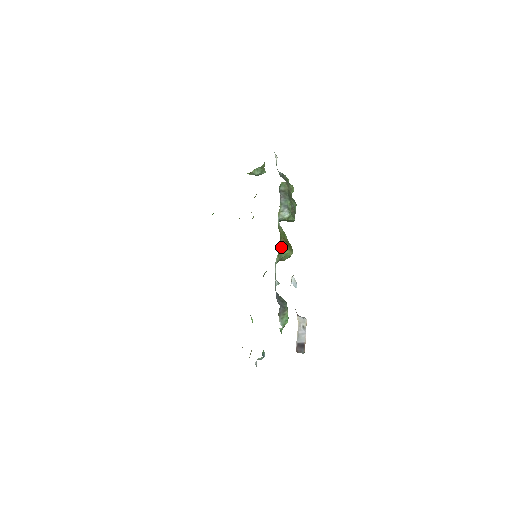
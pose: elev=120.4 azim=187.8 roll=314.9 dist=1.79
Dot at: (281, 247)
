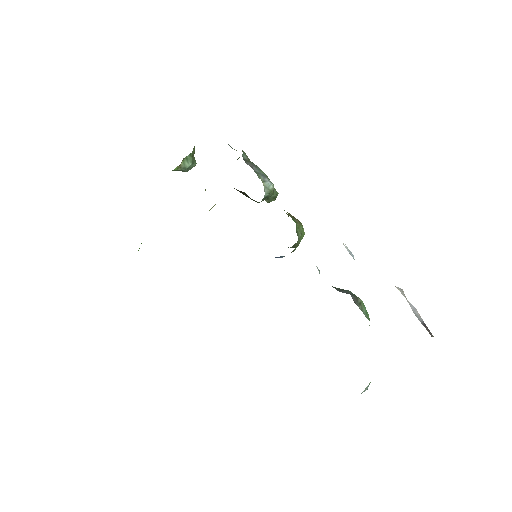
Dot at: occluded
